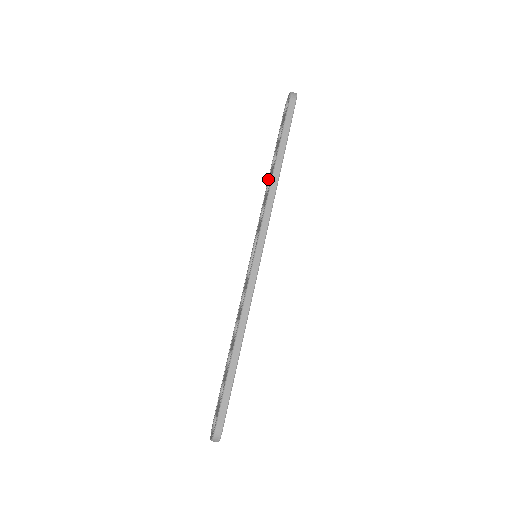
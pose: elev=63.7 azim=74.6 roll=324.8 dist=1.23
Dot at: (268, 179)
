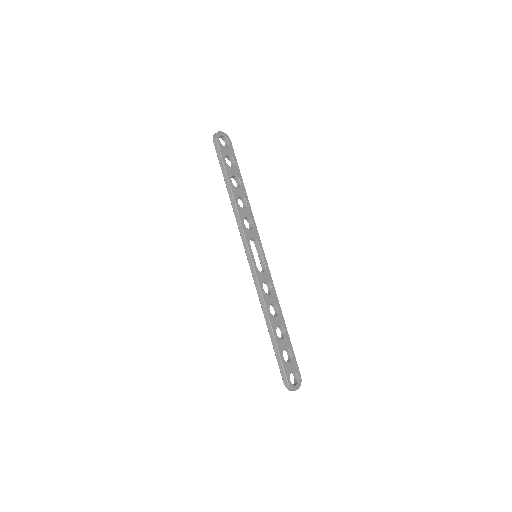
Dot at: occluded
